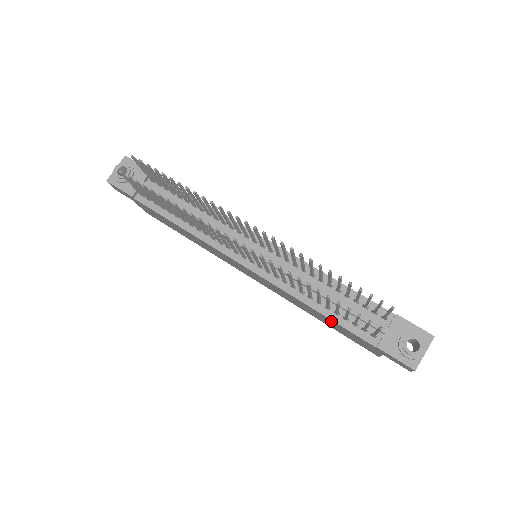
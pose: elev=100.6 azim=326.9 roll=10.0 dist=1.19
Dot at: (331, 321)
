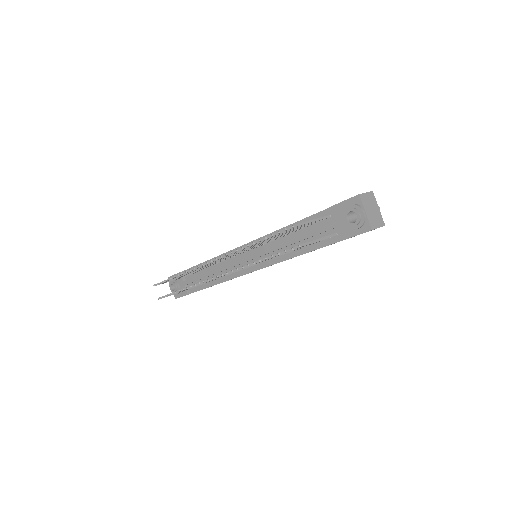
Dot at: occluded
